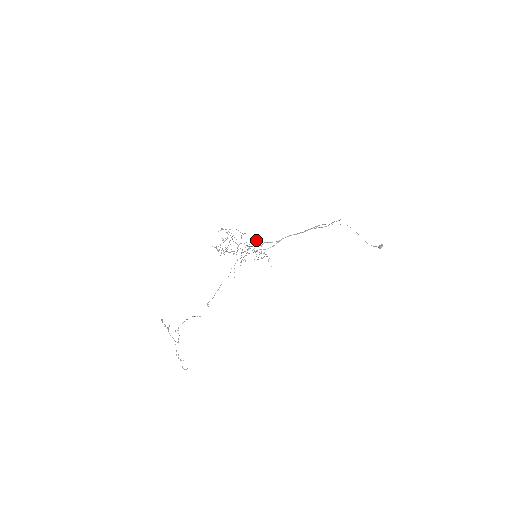
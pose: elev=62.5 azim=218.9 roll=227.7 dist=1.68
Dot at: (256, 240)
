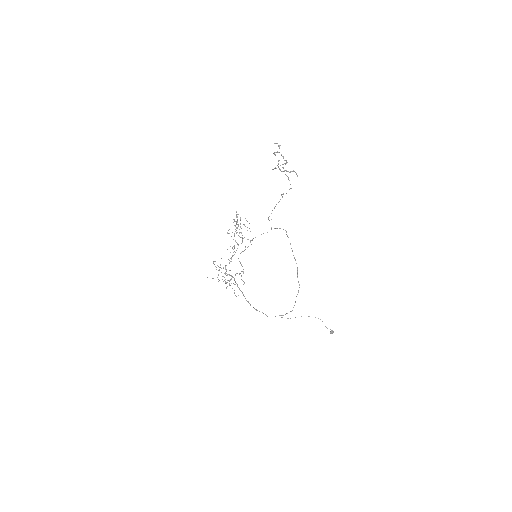
Dot at: occluded
